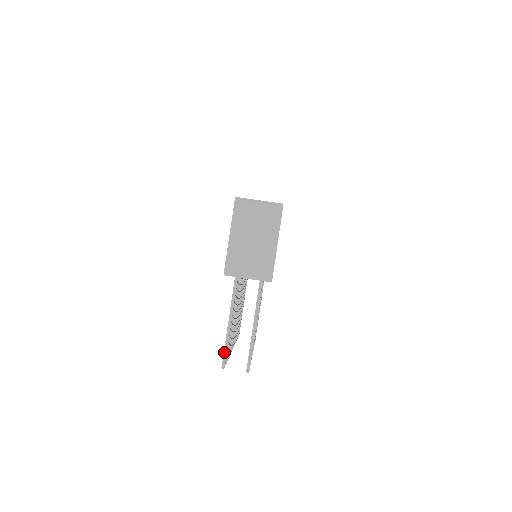
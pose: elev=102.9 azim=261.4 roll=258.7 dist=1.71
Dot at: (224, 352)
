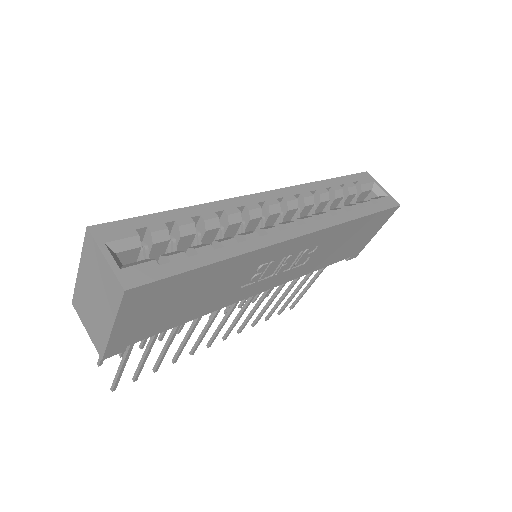
Dot at: occluded
